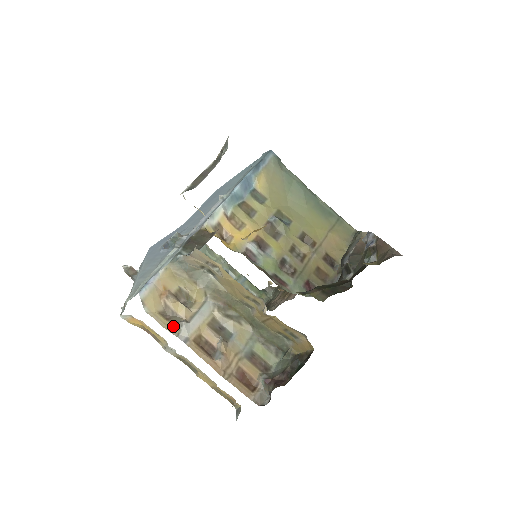
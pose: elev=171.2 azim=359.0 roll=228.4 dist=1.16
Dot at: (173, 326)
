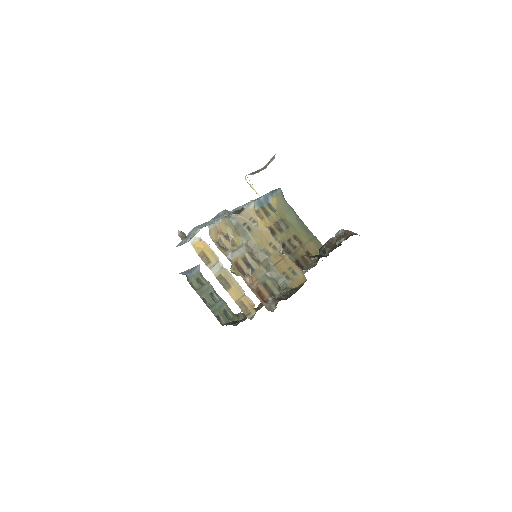
Dot at: (223, 251)
